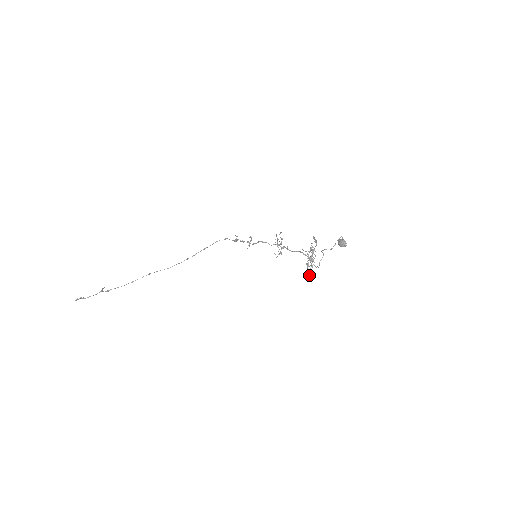
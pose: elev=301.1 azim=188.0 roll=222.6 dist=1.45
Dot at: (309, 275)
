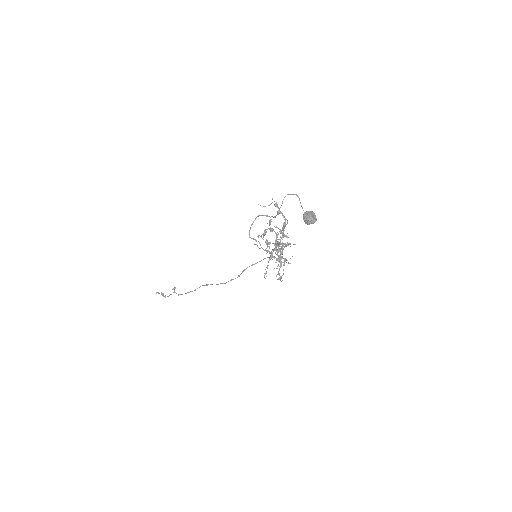
Dot at: (266, 272)
